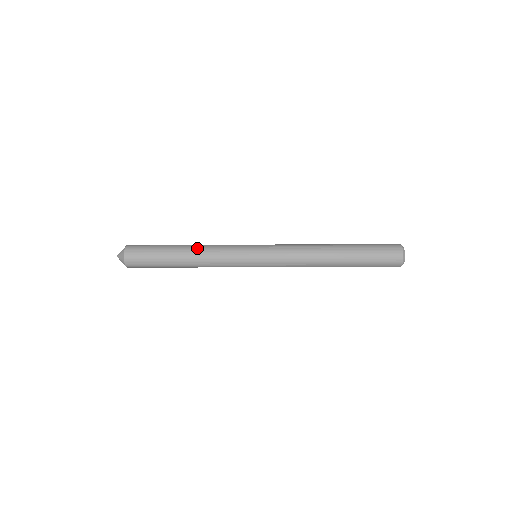
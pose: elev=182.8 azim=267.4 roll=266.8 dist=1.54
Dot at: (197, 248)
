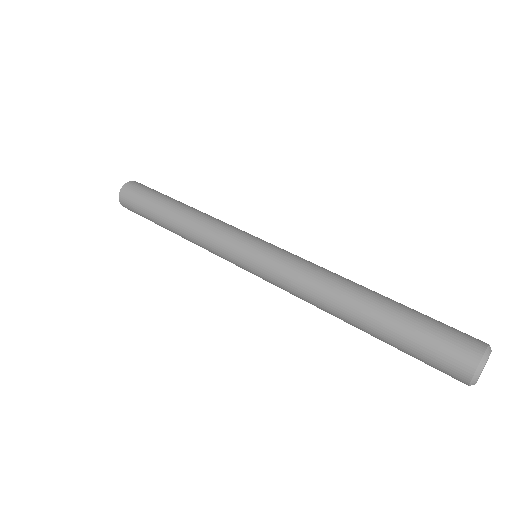
Dot at: (182, 232)
